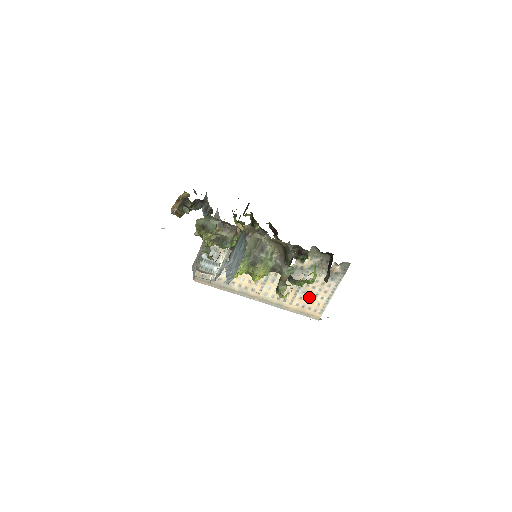
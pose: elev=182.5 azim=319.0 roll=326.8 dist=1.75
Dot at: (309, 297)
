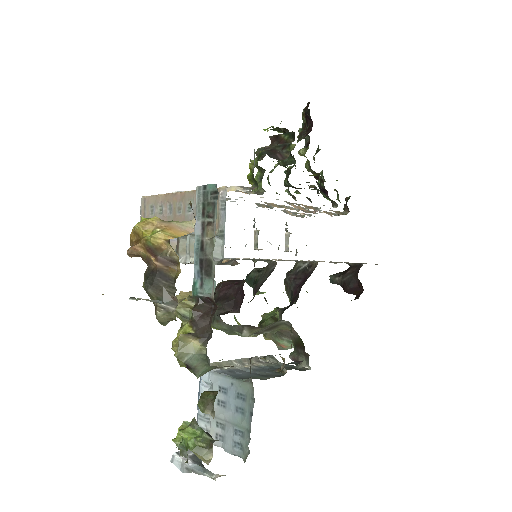
Dot at: occluded
